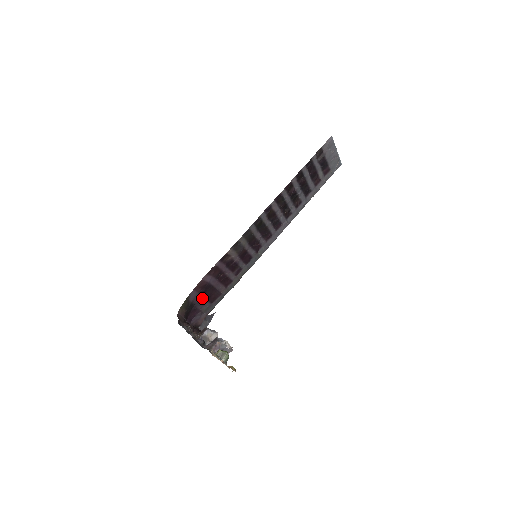
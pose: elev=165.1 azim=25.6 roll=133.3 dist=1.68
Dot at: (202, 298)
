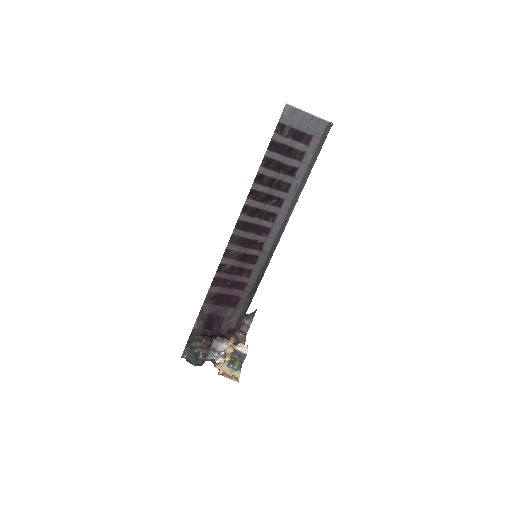
Dot at: (220, 307)
